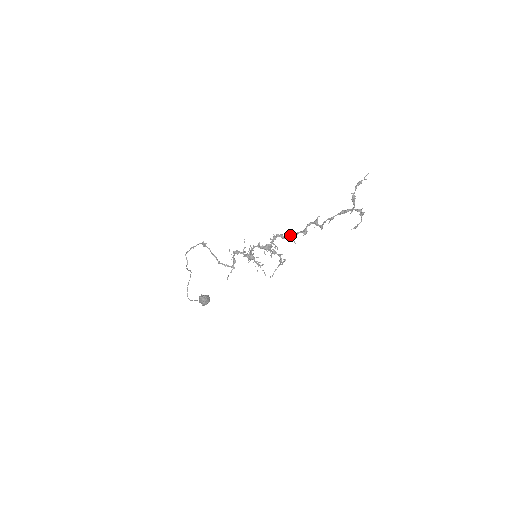
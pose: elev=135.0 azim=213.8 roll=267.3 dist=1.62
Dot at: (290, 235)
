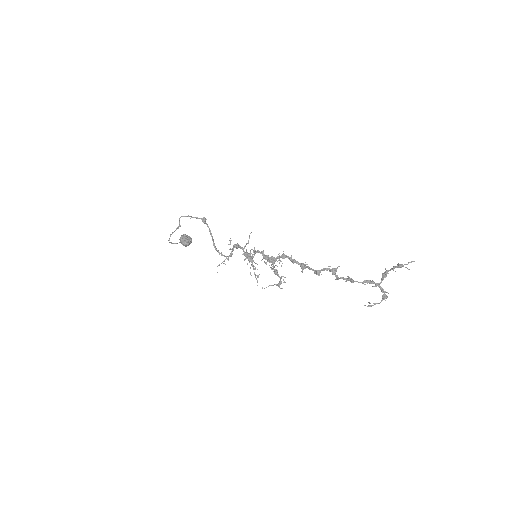
Dot at: (301, 265)
